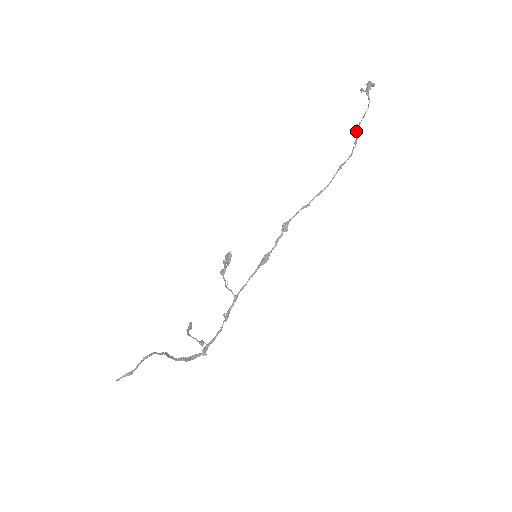
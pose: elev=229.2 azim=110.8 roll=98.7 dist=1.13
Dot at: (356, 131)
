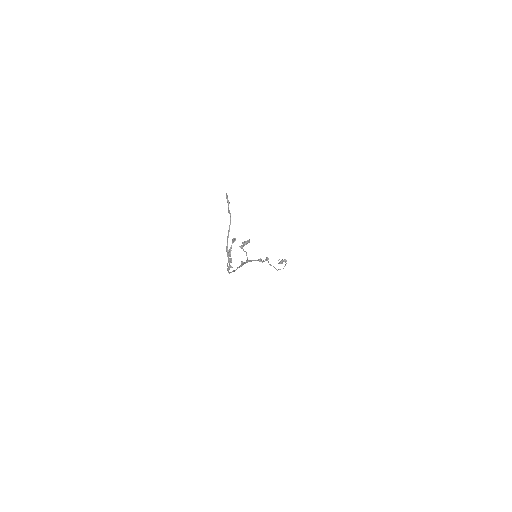
Dot at: (285, 261)
